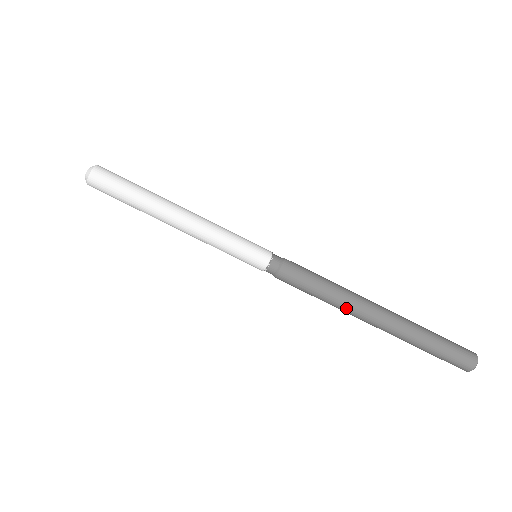
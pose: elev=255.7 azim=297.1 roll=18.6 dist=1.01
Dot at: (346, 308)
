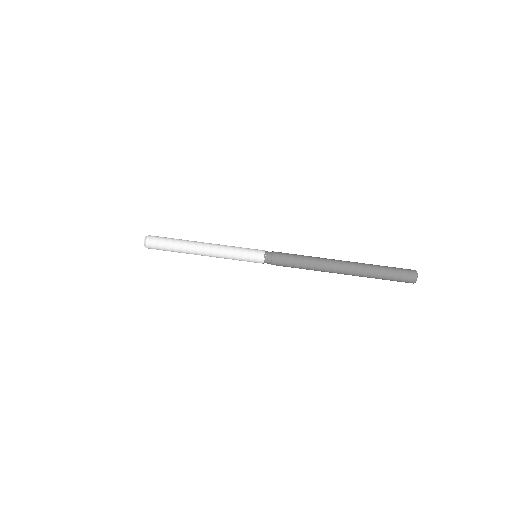
Dot at: occluded
